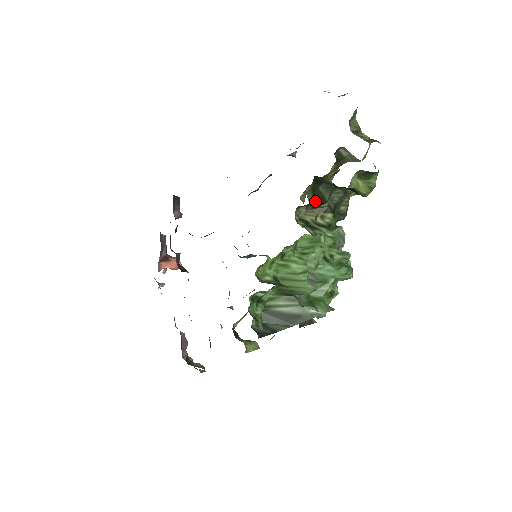
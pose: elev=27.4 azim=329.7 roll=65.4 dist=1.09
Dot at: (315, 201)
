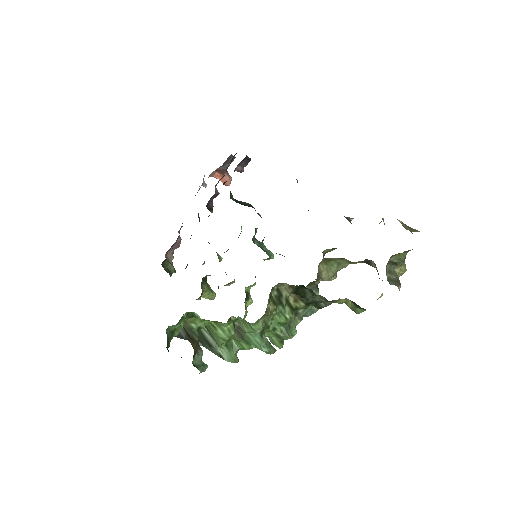
Dot at: (295, 293)
